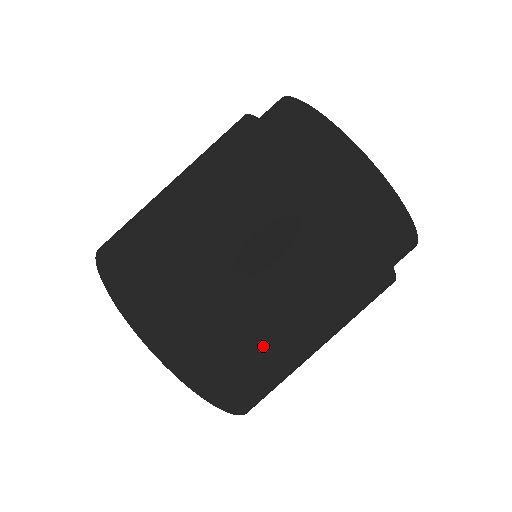
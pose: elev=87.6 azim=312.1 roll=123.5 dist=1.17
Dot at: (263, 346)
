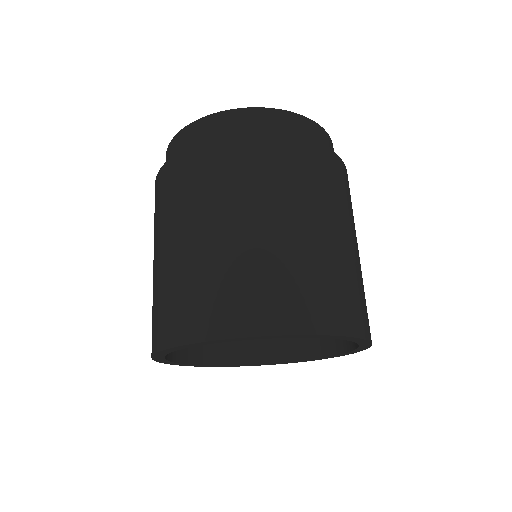
Dot at: (332, 263)
